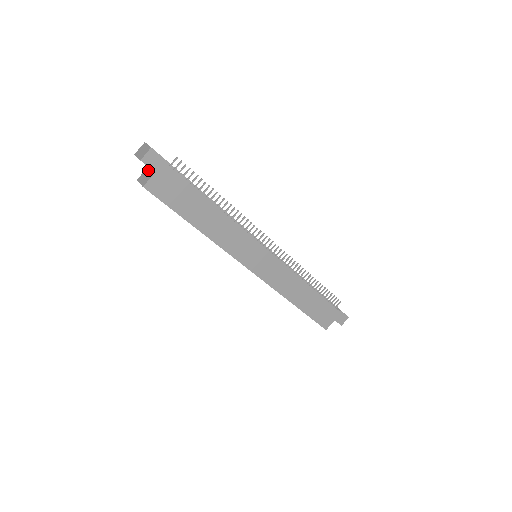
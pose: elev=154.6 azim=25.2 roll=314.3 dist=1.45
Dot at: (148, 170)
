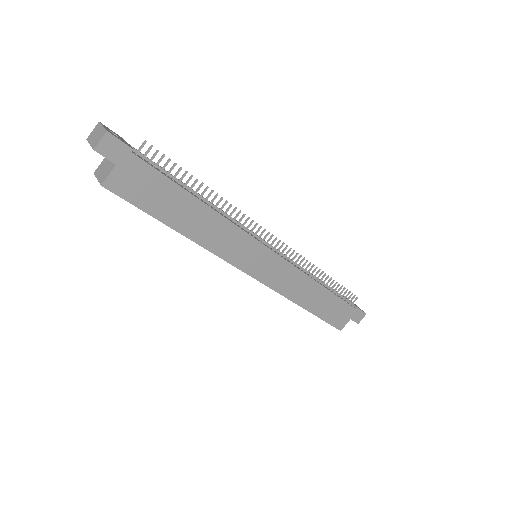
Dot at: (107, 160)
